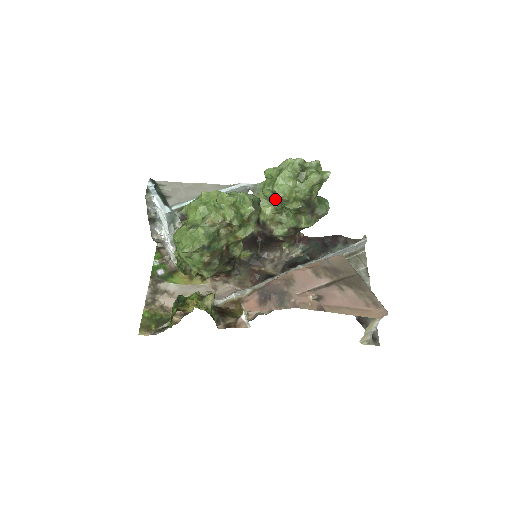
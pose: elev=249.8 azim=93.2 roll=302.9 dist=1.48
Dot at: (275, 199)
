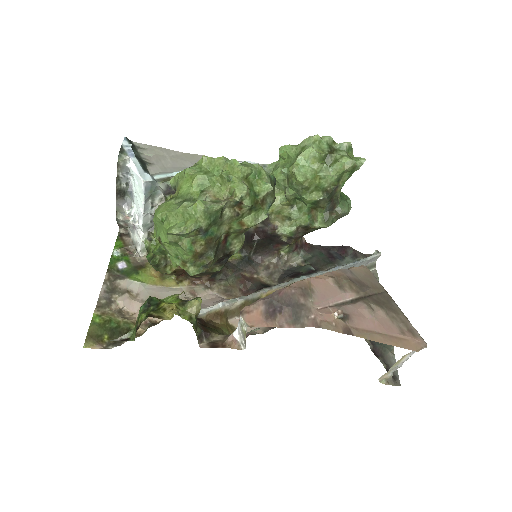
Dot at: (291, 184)
